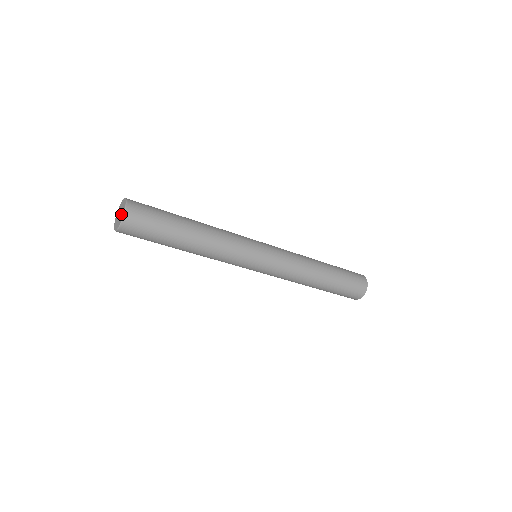
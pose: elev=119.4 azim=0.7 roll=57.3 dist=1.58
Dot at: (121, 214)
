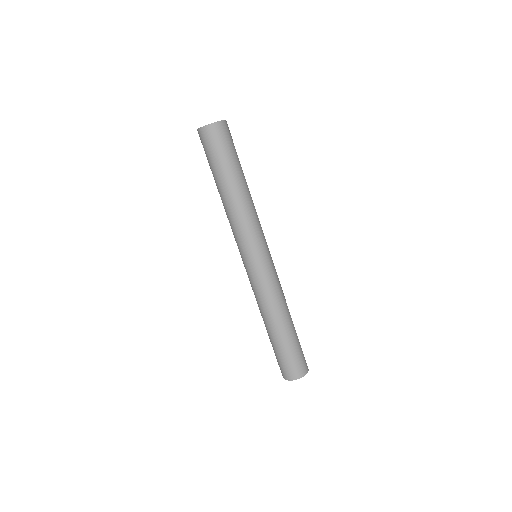
Dot at: occluded
